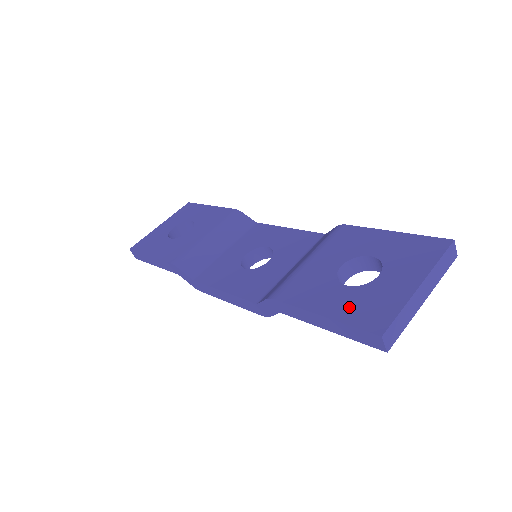
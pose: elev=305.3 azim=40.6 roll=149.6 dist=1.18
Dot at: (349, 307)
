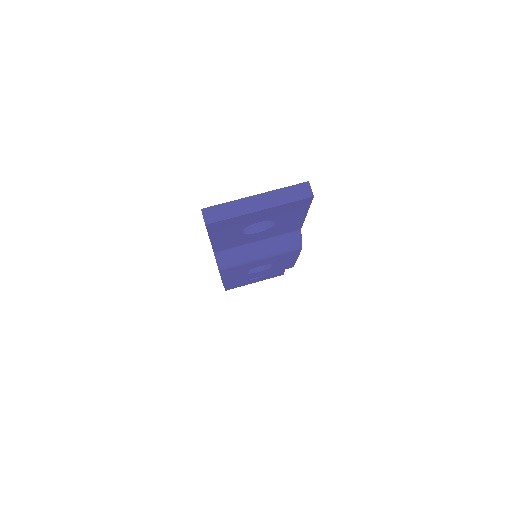
Dot at: occluded
